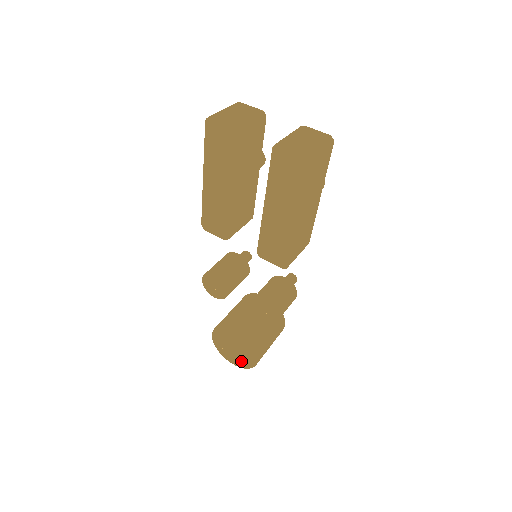
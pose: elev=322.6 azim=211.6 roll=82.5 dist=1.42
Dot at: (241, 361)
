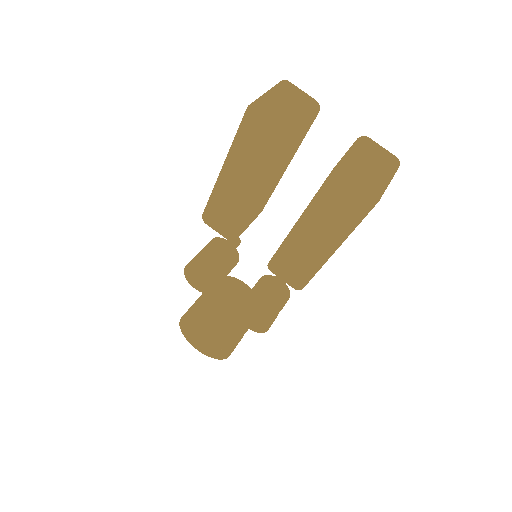
Dot at: (209, 350)
